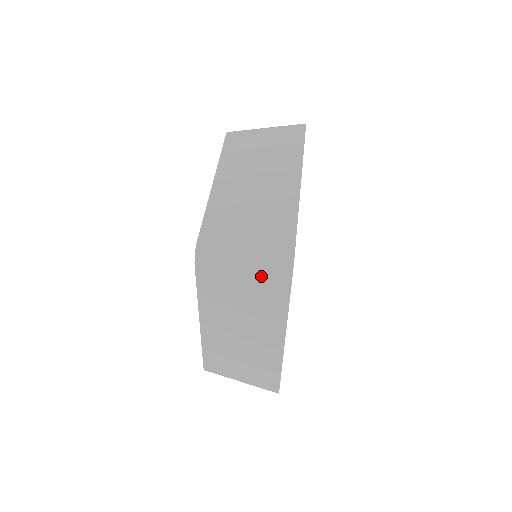
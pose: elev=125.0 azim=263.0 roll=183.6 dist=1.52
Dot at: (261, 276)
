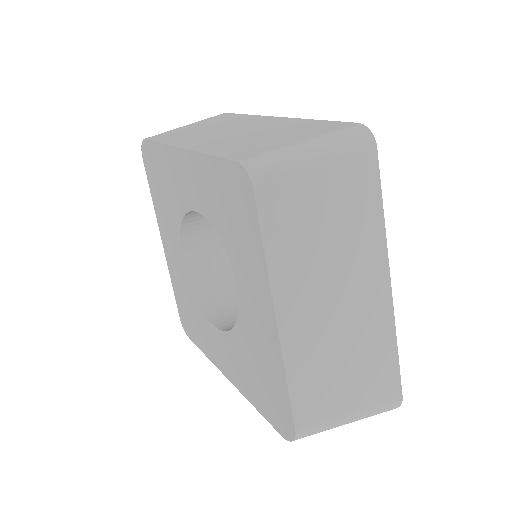
Dot at: (342, 165)
